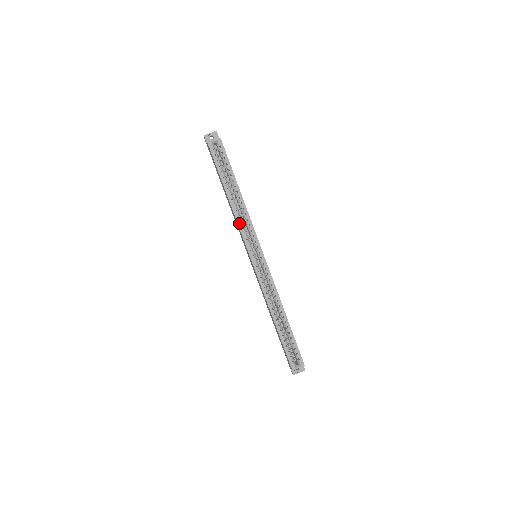
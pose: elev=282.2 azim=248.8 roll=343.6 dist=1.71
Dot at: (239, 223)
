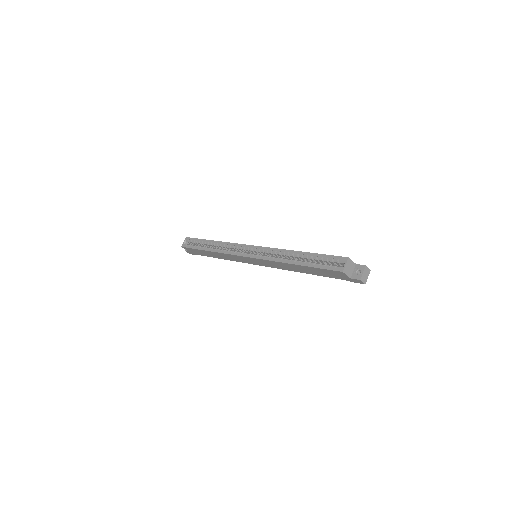
Dot at: (224, 252)
